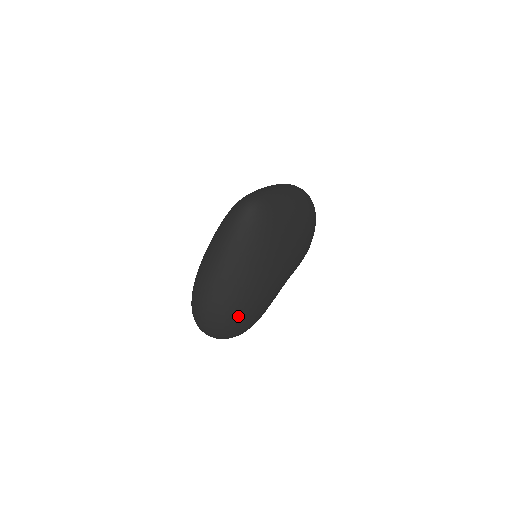
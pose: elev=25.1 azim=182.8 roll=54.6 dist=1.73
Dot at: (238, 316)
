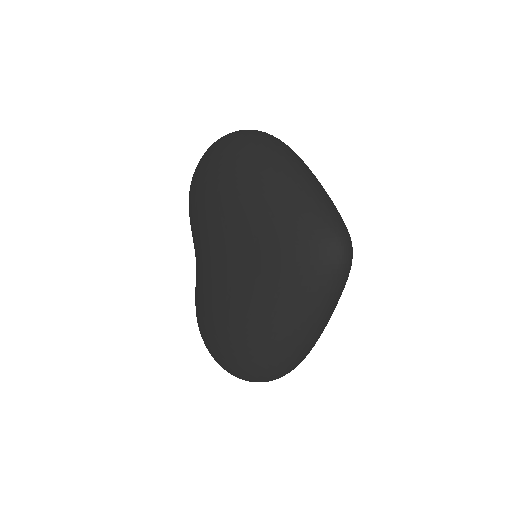
Dot at: occluded
